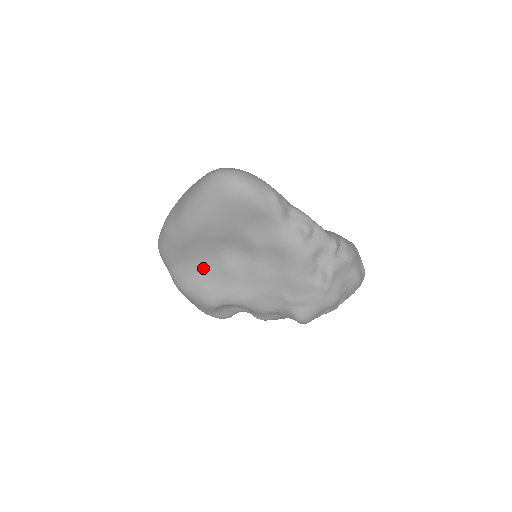
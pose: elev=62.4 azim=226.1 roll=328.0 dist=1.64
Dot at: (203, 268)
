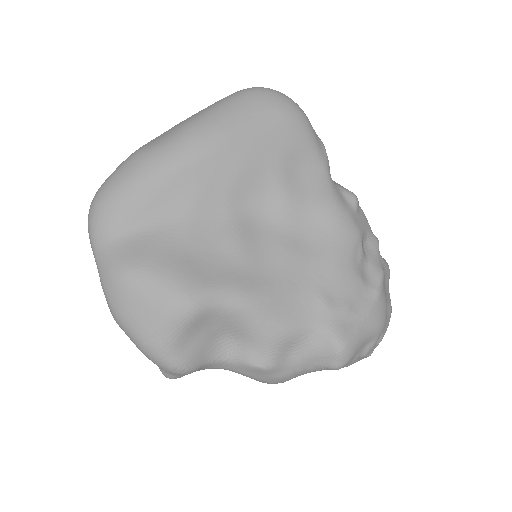
Dot at: (188, 234)
